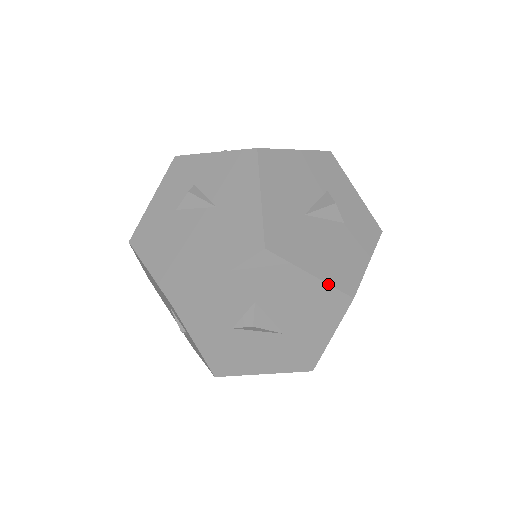
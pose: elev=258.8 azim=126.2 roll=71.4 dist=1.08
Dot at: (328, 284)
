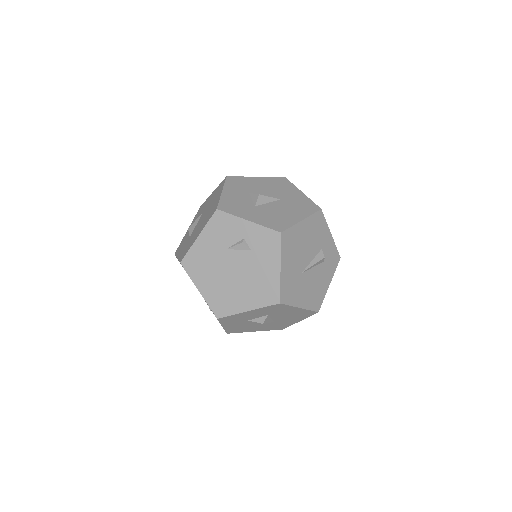
Dot at: (268, 177)
